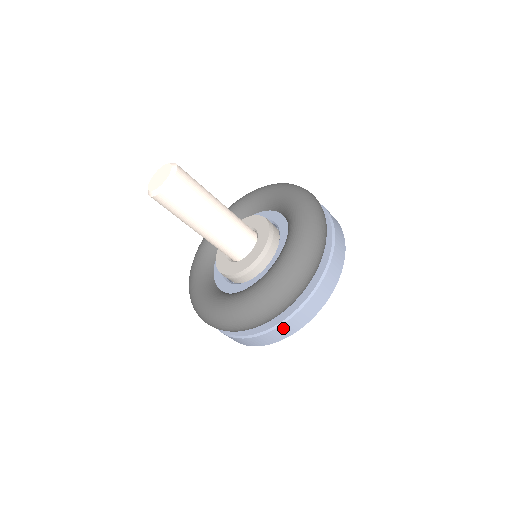
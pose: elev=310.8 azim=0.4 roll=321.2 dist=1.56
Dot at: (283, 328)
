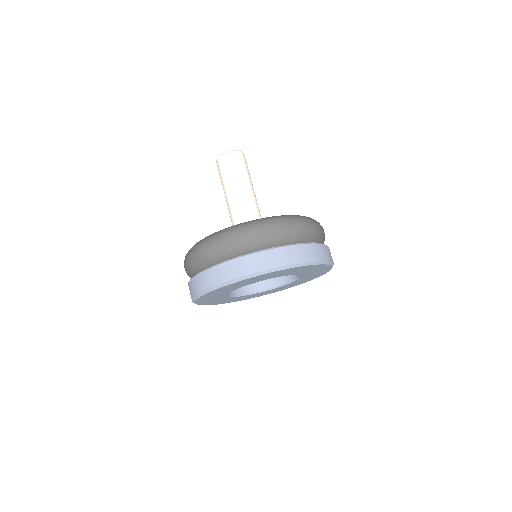
Dot at: (221, 269)
